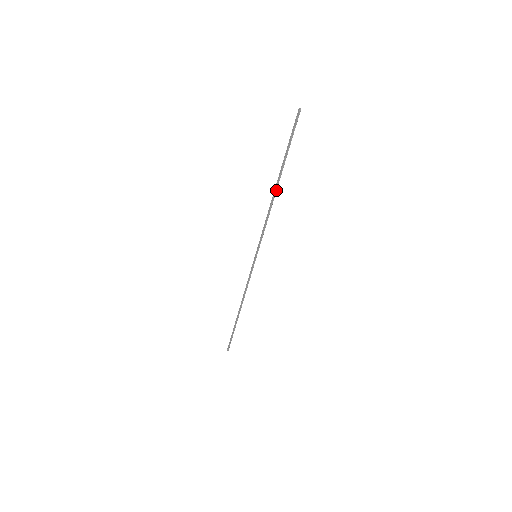
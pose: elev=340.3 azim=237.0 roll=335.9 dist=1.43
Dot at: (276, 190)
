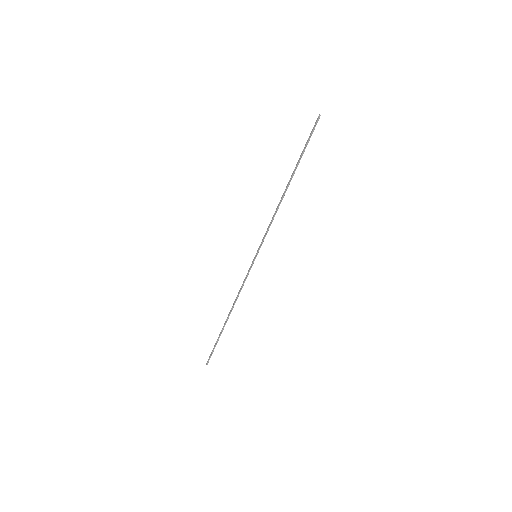
Dot at: occluded
